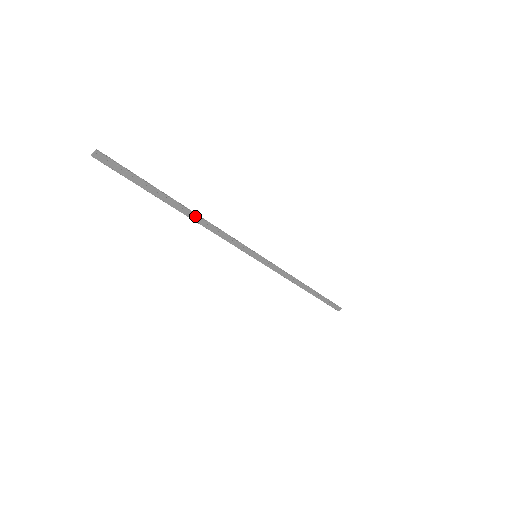
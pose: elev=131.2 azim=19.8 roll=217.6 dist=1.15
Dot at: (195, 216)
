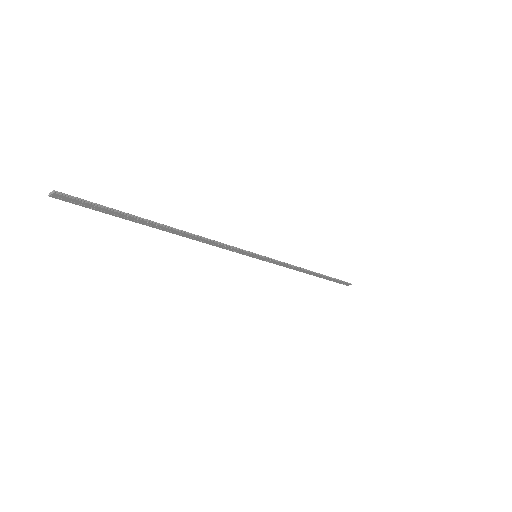
Dot at: (183, 233)
